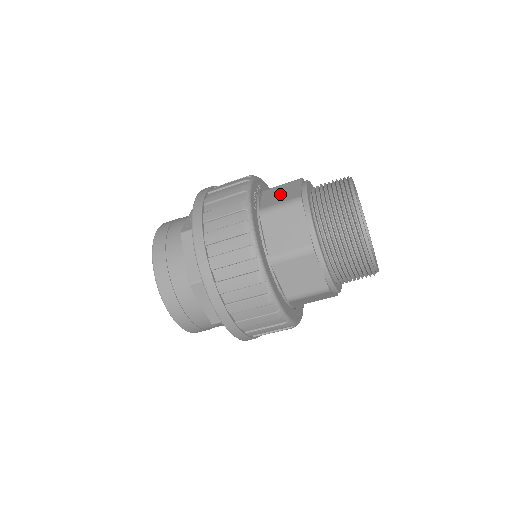
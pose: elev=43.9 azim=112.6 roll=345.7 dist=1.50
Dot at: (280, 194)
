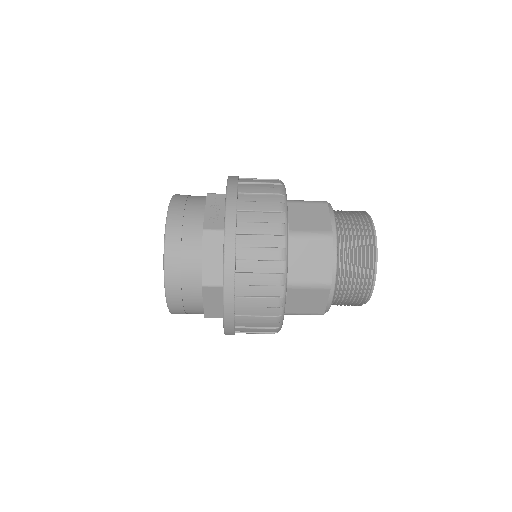
Dot at: (309, 217)
